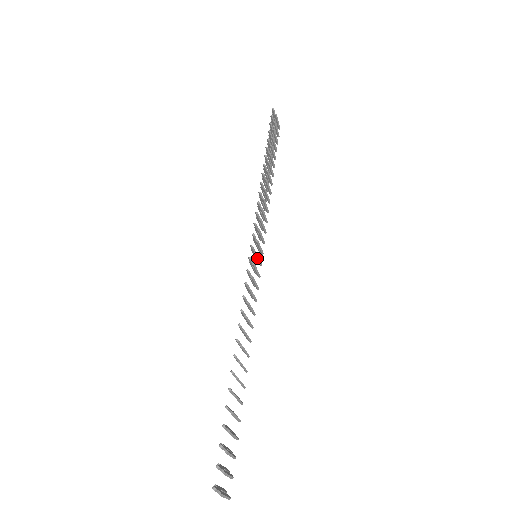
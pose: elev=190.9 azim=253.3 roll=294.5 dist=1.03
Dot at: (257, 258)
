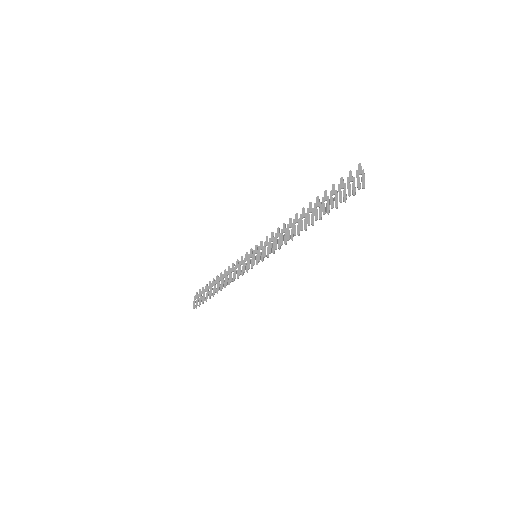
Dot at: occluded
